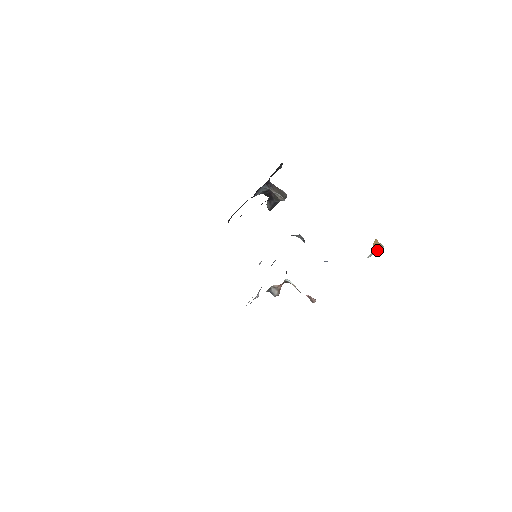
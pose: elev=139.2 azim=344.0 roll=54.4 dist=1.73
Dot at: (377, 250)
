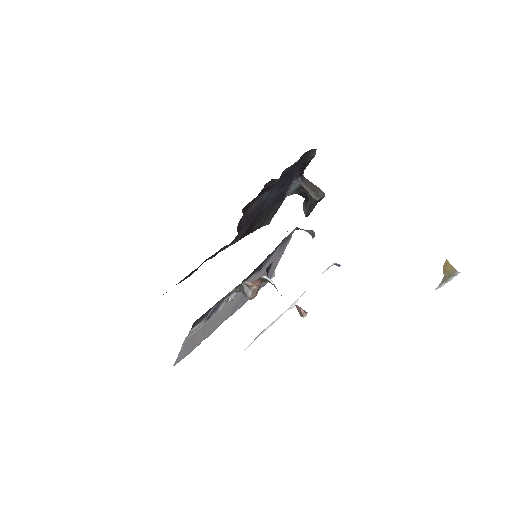
Dot at: (449, 277)
